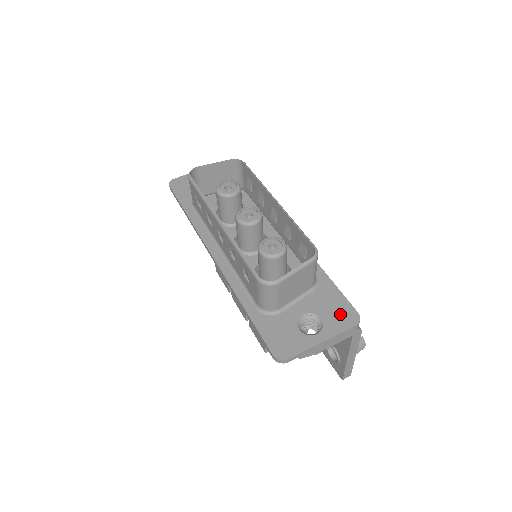
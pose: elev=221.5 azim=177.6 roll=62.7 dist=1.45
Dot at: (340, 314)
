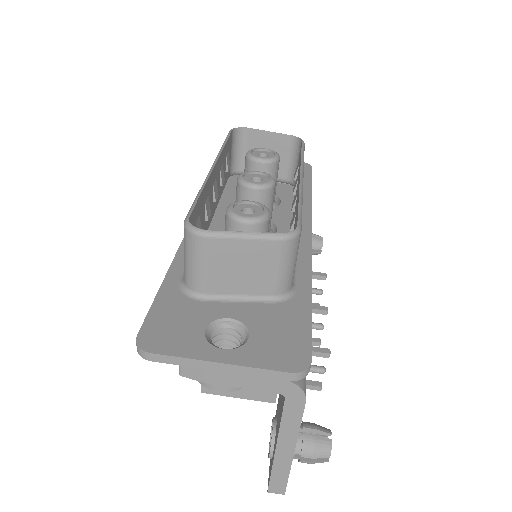
Dot at: (282, 346)
